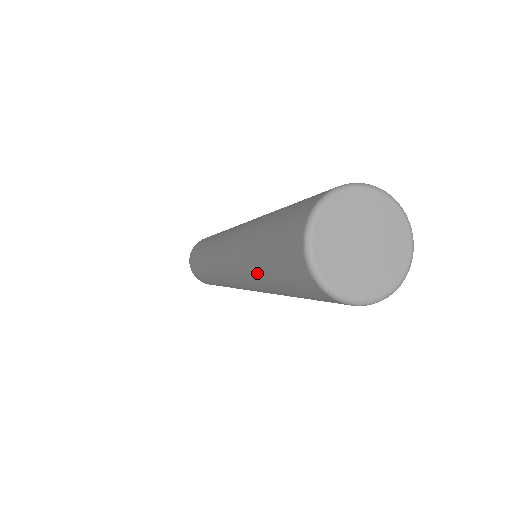
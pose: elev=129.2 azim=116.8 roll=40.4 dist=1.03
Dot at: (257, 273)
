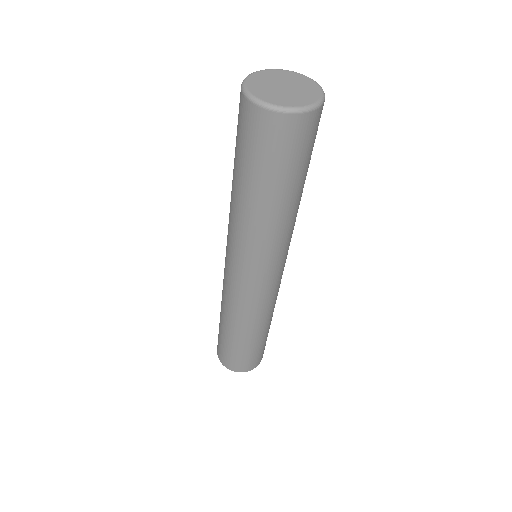
Dot at: (253, 205)
